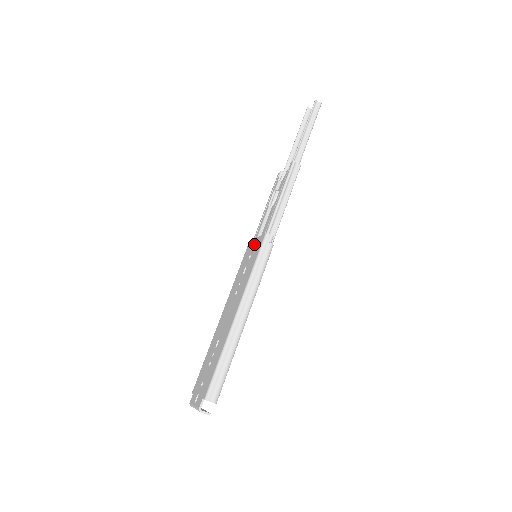
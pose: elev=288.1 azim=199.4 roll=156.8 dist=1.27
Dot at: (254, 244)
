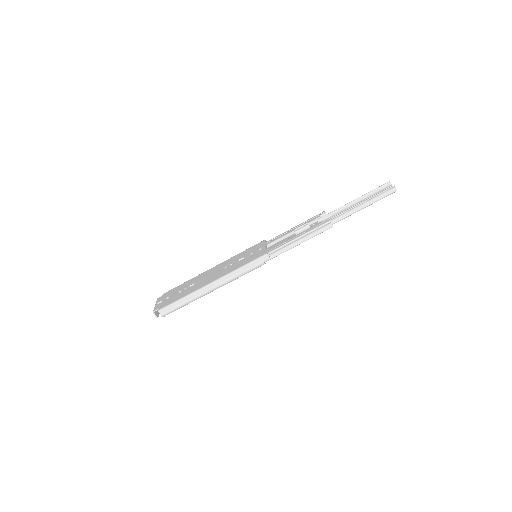
Dot at: (261, 248)
